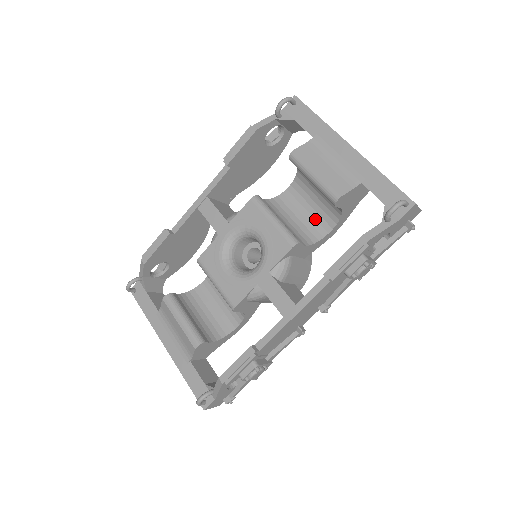
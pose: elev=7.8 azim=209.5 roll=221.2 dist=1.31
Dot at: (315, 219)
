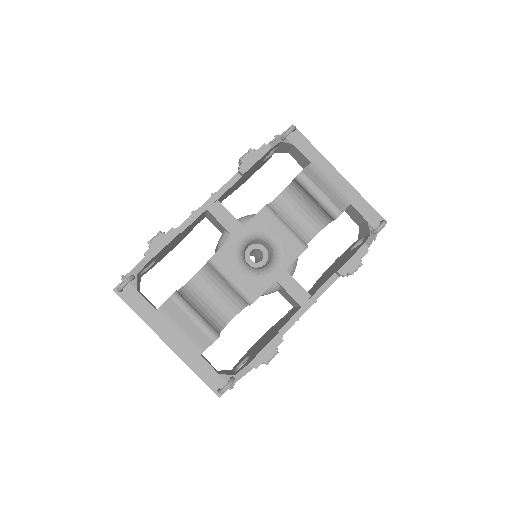
Dot at: (300, 227)
